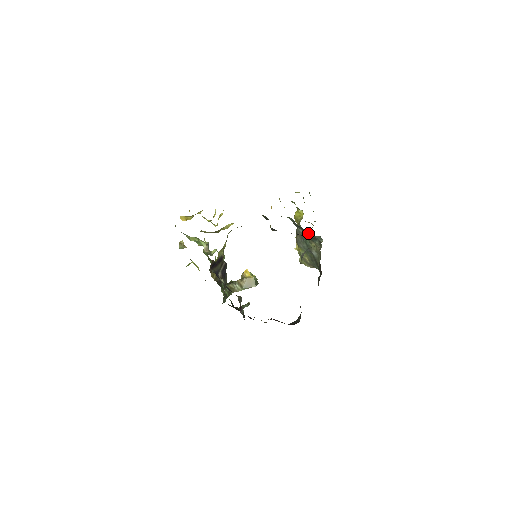
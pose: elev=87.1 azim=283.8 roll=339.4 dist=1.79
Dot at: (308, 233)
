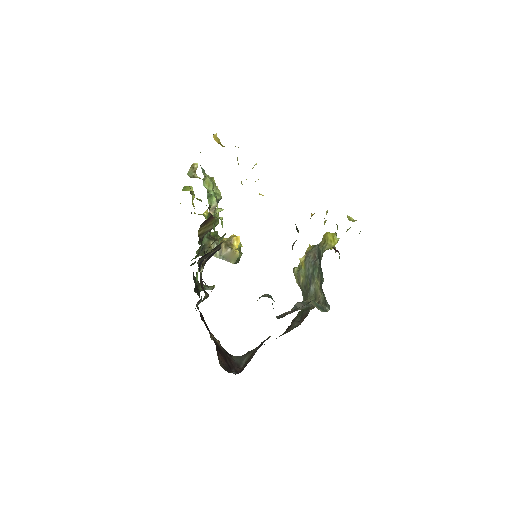
Dot at: occluded
